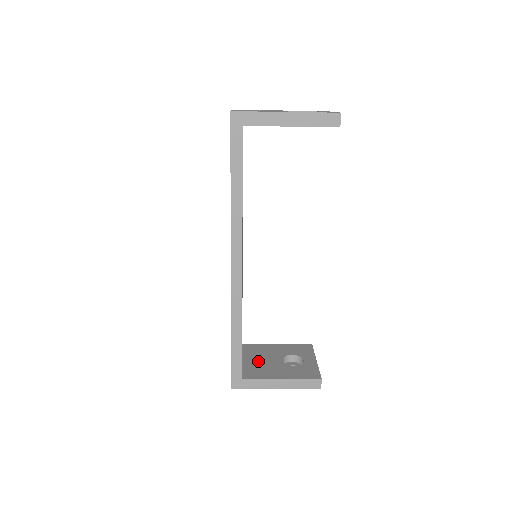
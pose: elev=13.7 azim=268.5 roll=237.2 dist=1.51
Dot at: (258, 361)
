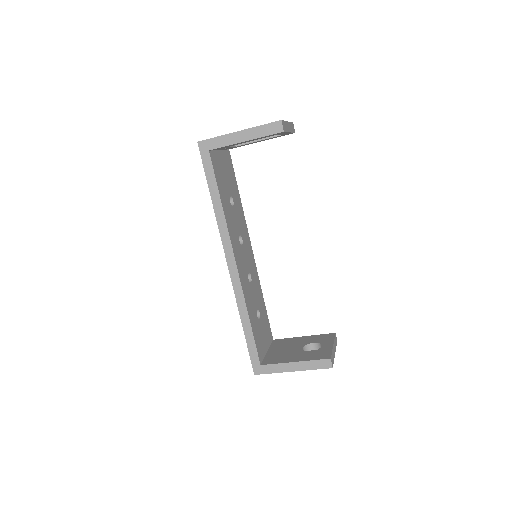
Dot at: (280, 351)
